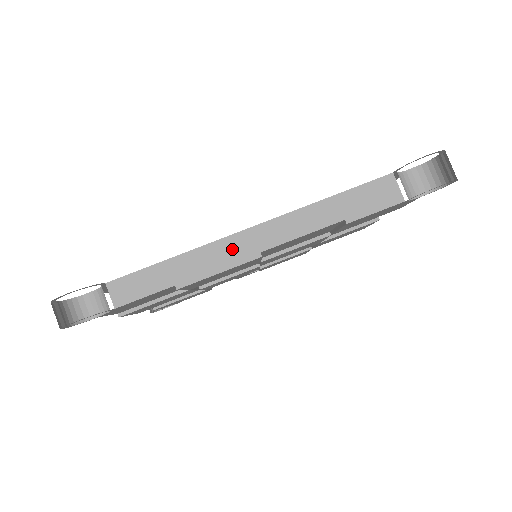
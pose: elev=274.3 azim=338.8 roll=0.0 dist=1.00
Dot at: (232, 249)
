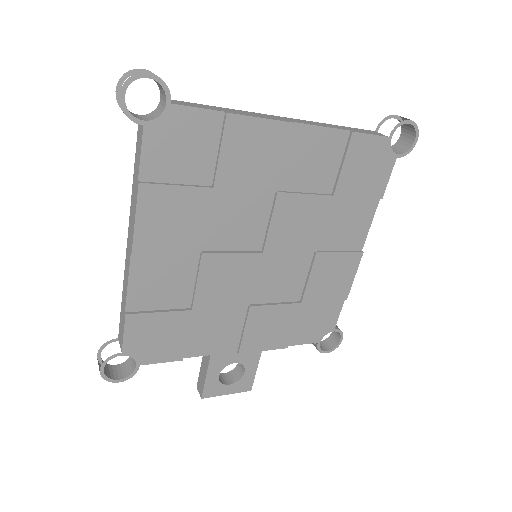
Dot at: (270, 117)
